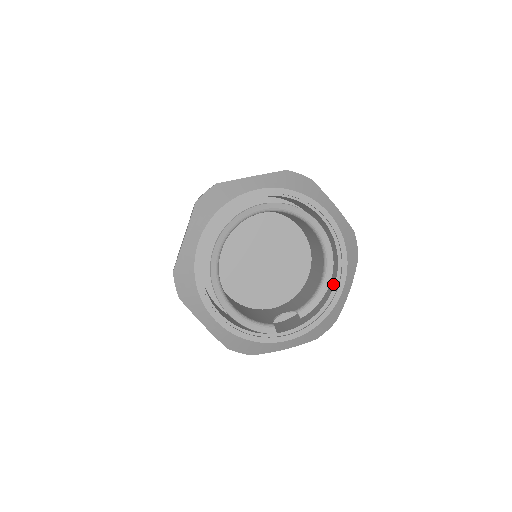
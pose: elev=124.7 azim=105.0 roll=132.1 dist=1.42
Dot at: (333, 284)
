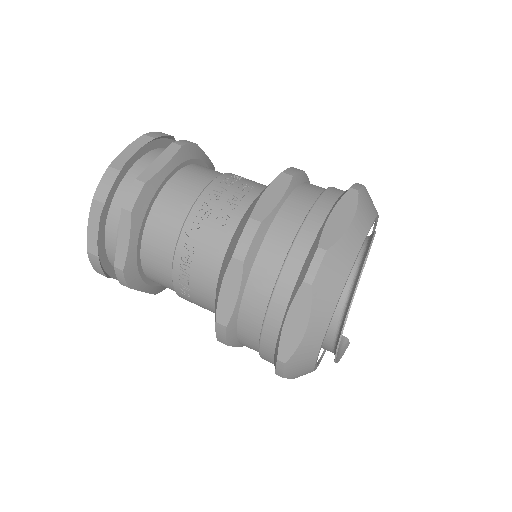
Dot at: occluded
